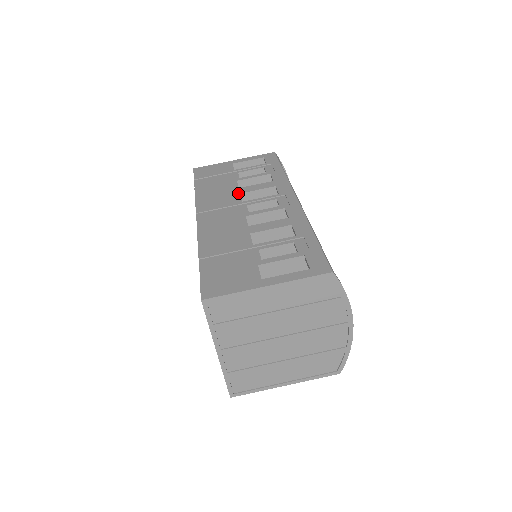
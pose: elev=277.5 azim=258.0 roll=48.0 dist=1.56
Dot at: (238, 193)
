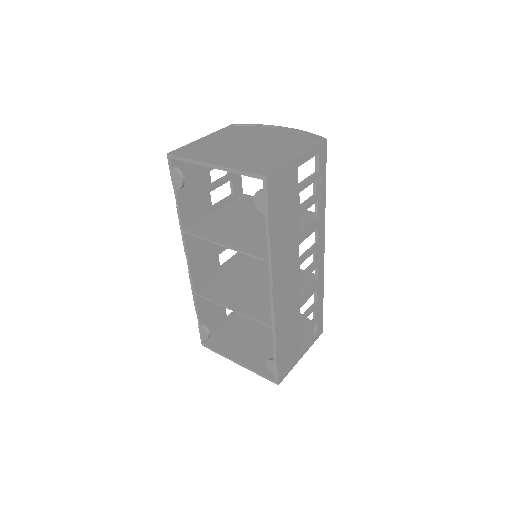
Dot at: (217, 269)
